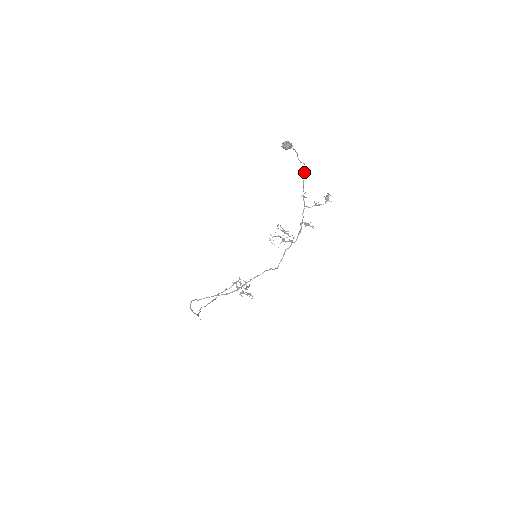
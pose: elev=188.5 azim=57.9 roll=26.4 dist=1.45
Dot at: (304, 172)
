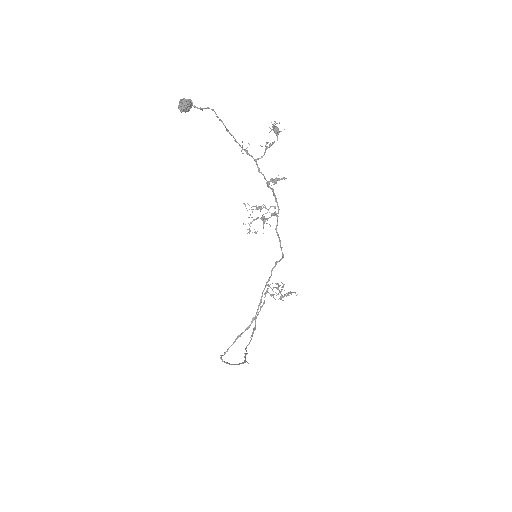
Dot at: occluded
